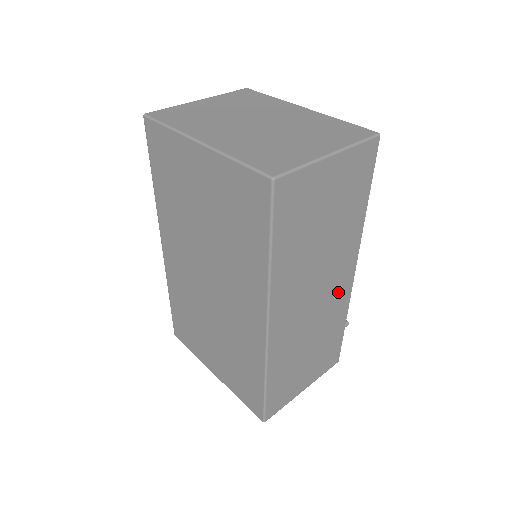
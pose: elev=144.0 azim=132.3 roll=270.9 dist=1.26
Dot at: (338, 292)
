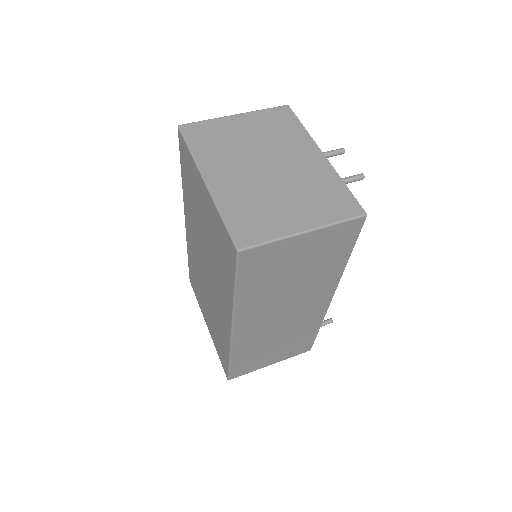
Dot at: (311, 311)
